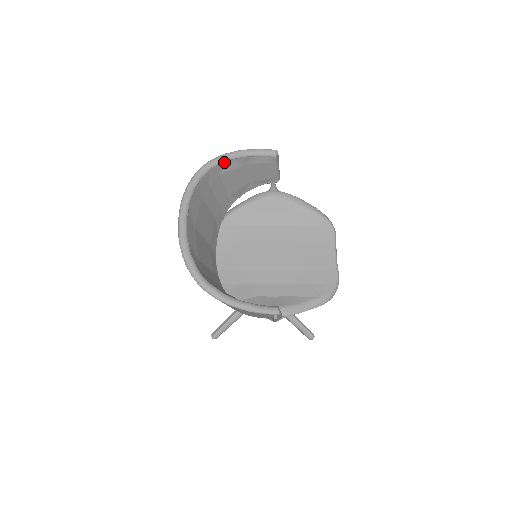
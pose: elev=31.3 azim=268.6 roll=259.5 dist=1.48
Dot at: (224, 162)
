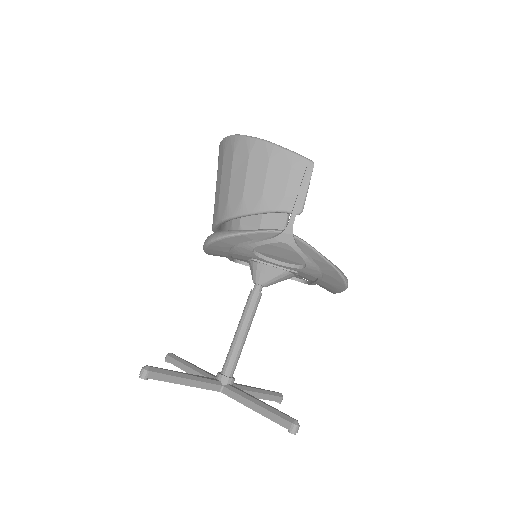
Dot at: occluded
